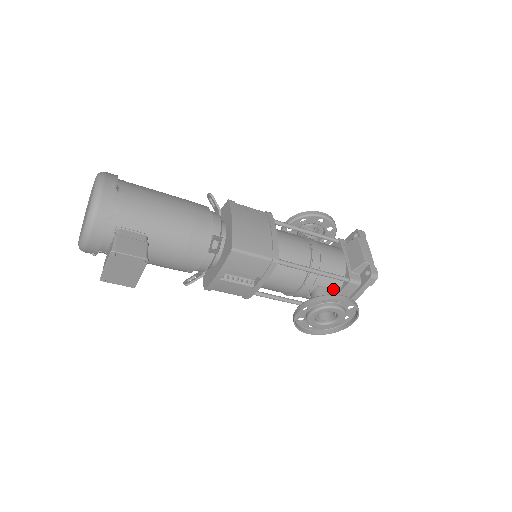
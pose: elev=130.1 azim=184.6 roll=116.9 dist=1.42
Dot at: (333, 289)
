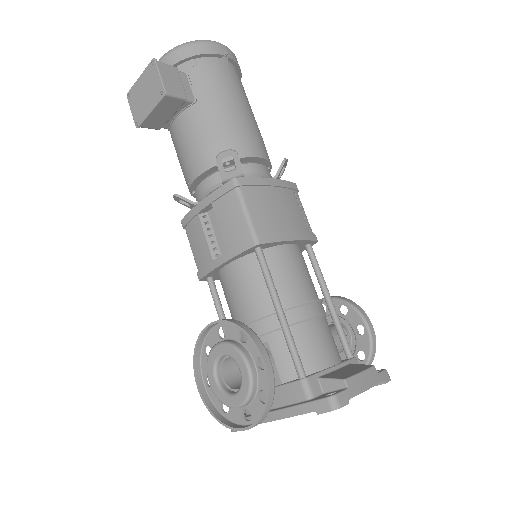
Dot at: (278, 372)
